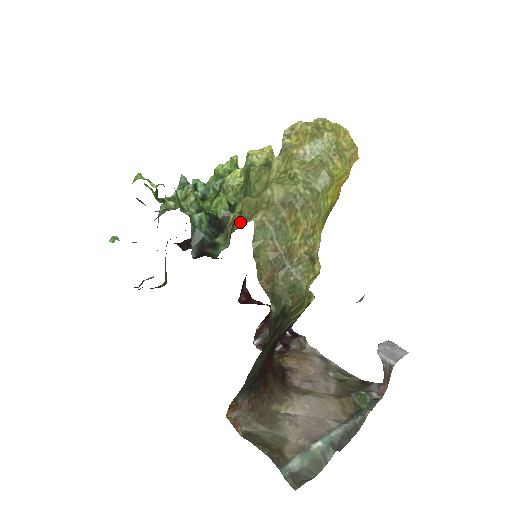
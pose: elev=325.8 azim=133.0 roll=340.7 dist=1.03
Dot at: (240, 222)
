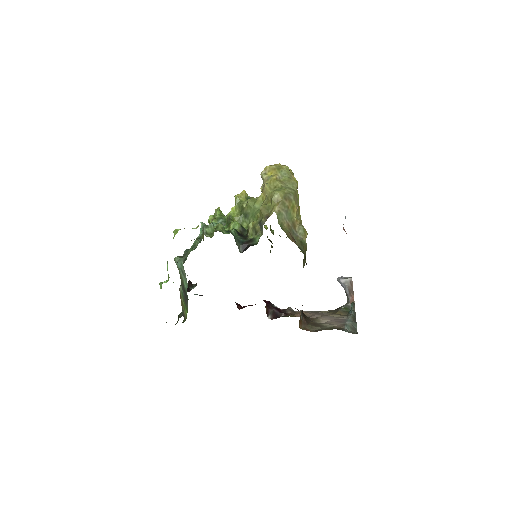
Dot at: (265, 218)
